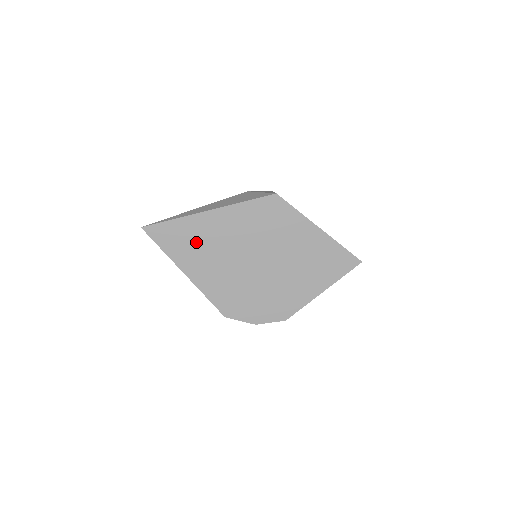
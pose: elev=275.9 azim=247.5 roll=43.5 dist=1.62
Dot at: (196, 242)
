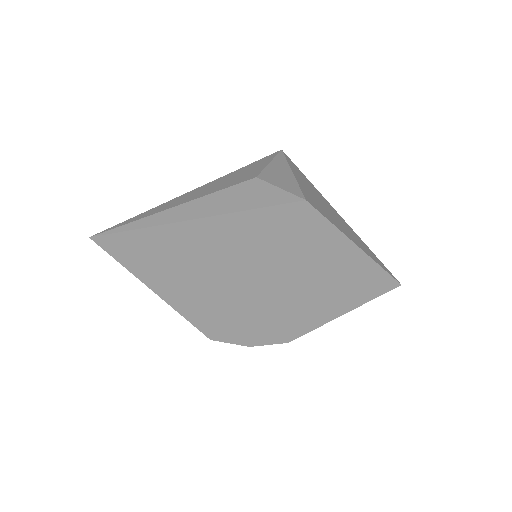
Dot at: (176, 258)
